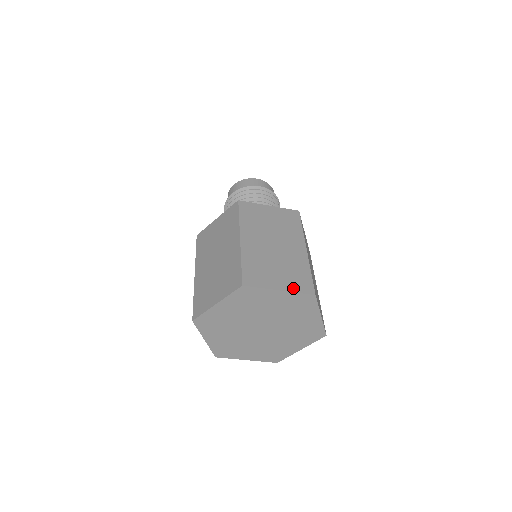
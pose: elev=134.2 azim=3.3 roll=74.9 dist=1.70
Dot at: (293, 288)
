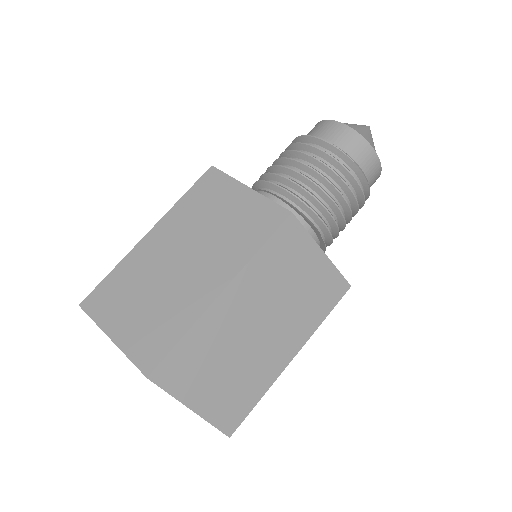
Dot at: (130, 346)
